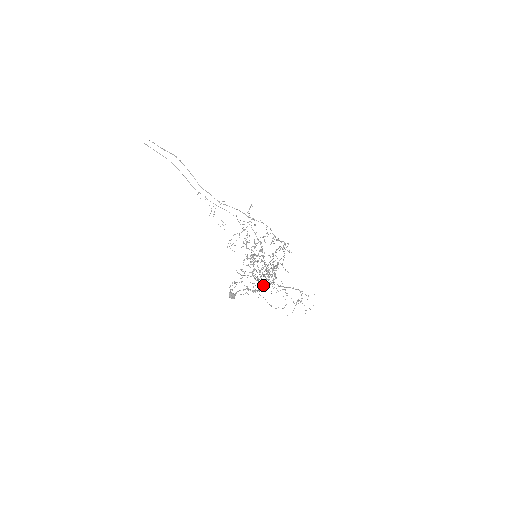
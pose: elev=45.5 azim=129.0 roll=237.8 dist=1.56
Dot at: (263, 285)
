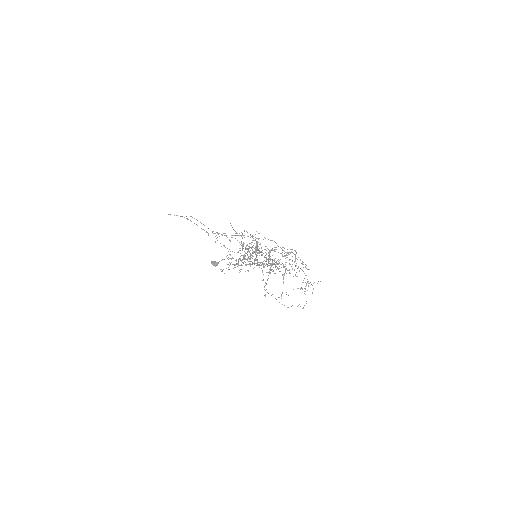
Dot at: (279, 297)
